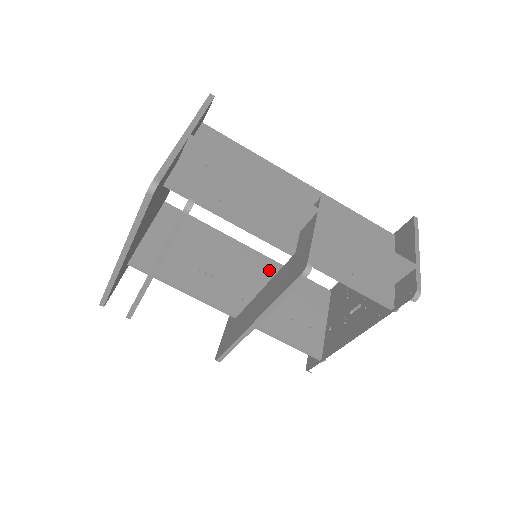
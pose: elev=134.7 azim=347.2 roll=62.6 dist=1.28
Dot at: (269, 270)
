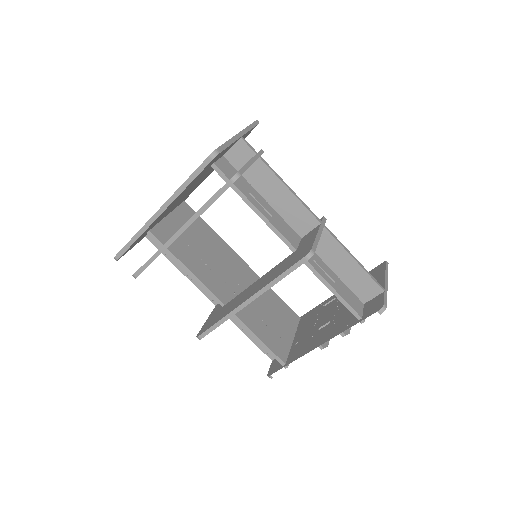
Dot at: occluded
